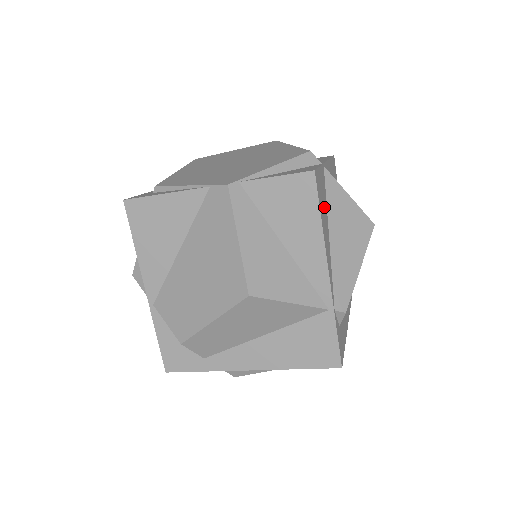
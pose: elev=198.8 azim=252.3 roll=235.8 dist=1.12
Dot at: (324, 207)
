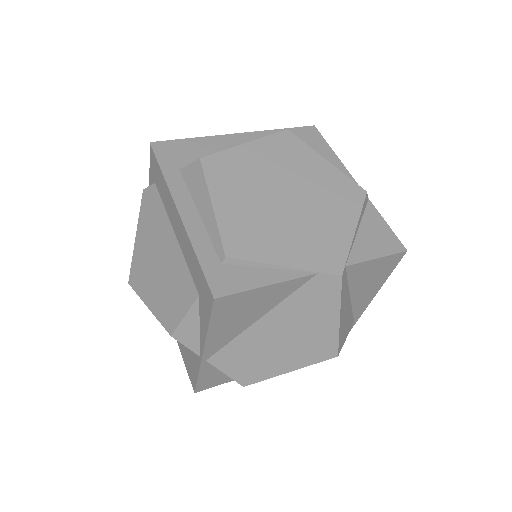
Dot at: occluded
